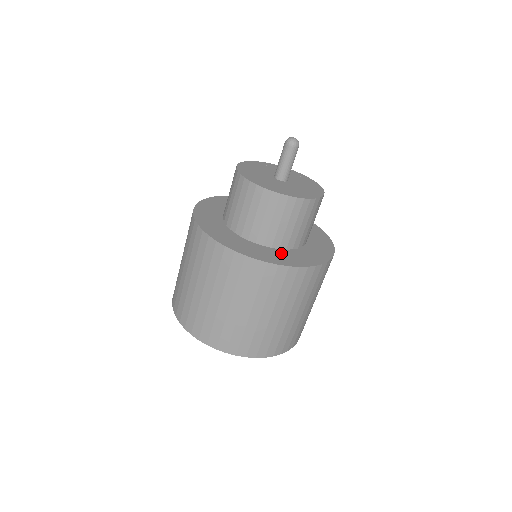
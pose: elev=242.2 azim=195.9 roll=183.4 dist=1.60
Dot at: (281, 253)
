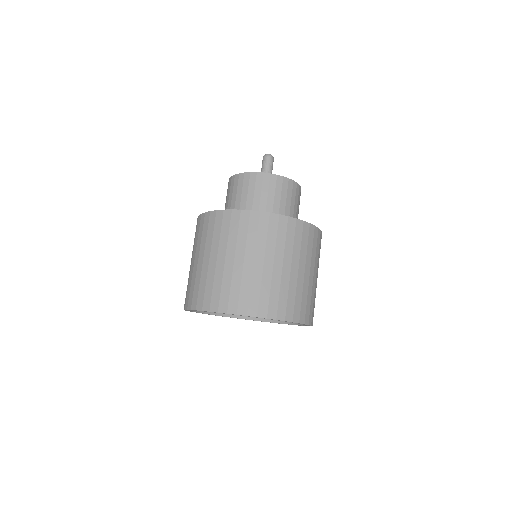
Dot at: occluded
